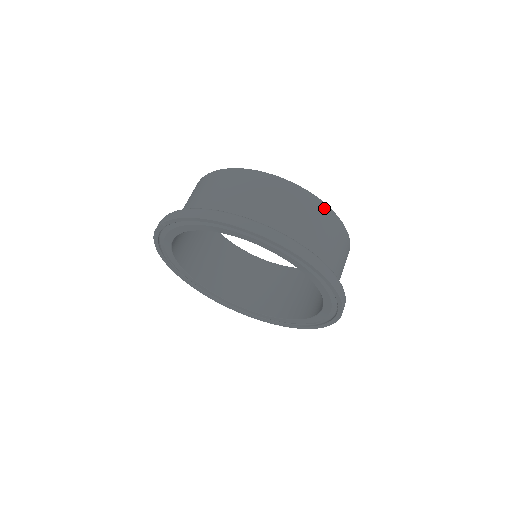
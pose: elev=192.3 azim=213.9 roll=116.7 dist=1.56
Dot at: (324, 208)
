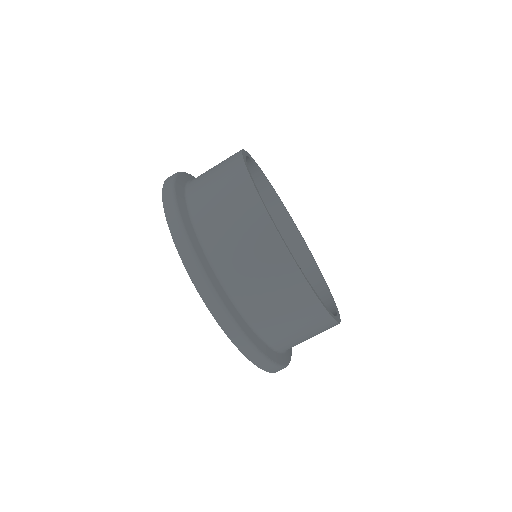
Dot at: (297, 279)
